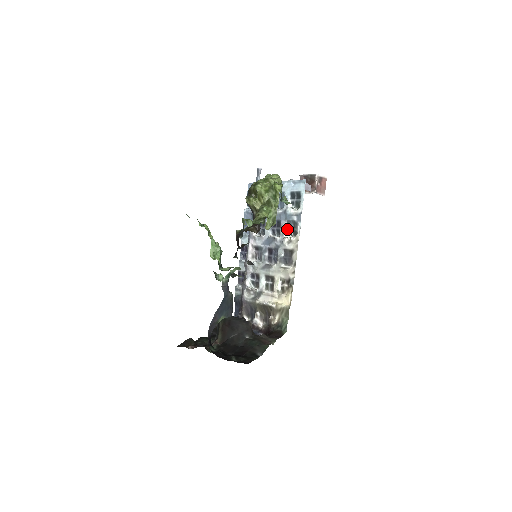
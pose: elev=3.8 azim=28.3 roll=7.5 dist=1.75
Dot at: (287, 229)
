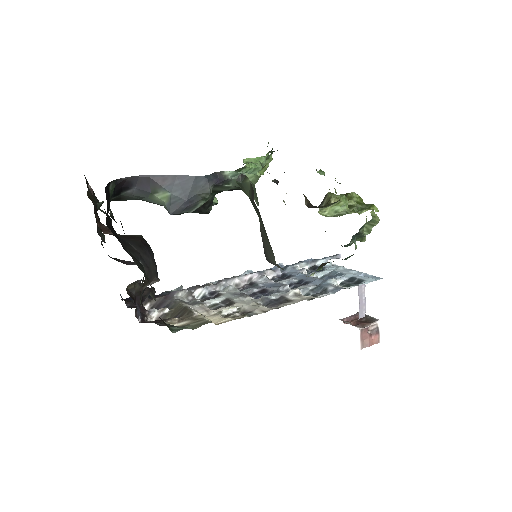
Dot at: (308, 291)
